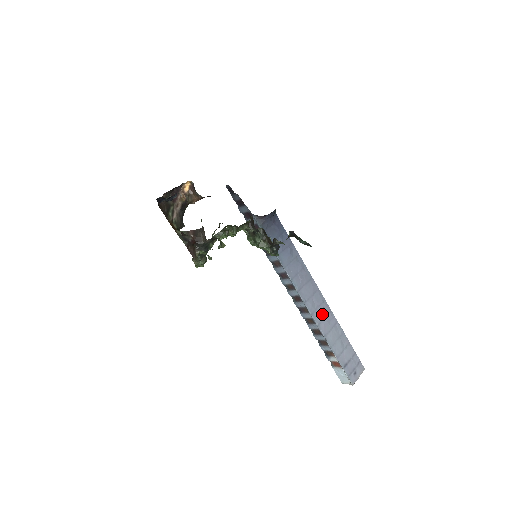
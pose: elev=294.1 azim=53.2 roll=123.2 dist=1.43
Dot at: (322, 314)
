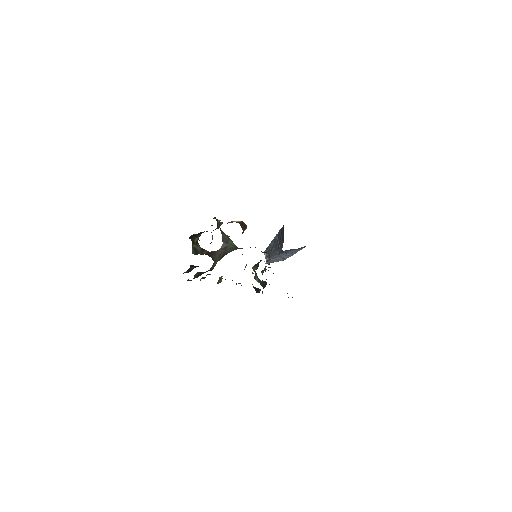
Dot at: (281, 257)
